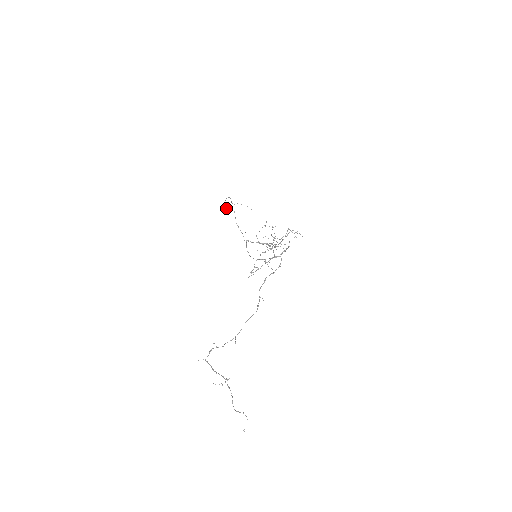
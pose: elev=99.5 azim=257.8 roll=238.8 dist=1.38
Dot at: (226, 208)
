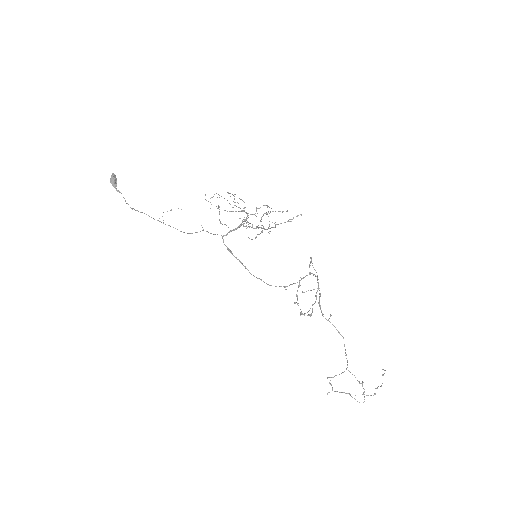
Dot at: (115, 180)
